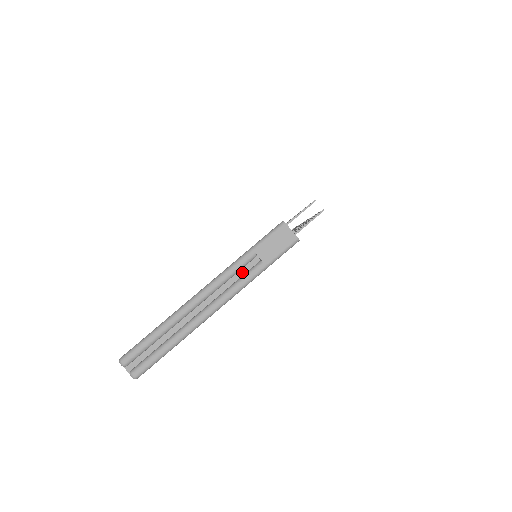
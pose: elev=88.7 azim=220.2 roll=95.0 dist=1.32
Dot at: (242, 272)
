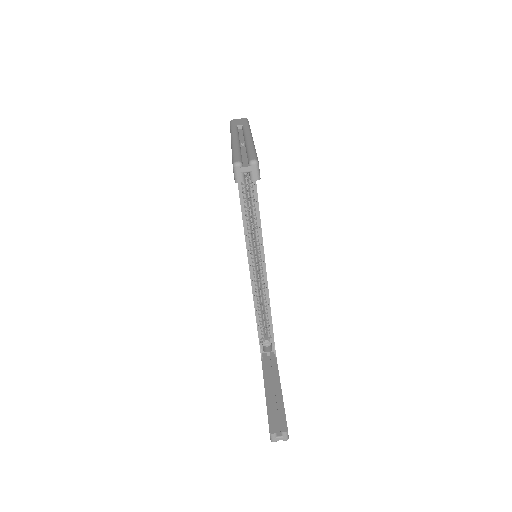
Dot at: (241, 133)
